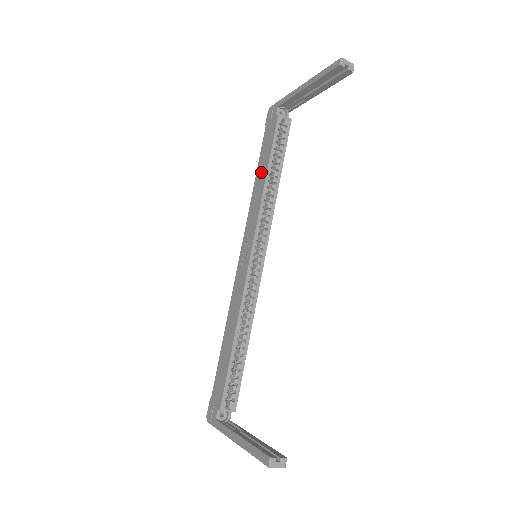
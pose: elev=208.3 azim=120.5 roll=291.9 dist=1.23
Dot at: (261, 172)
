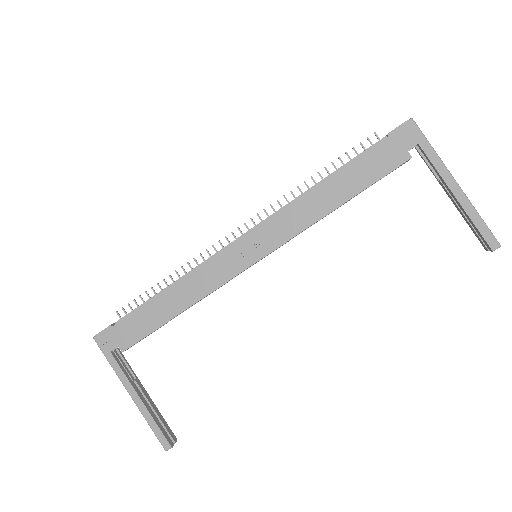
Dot at: (337, 190)
